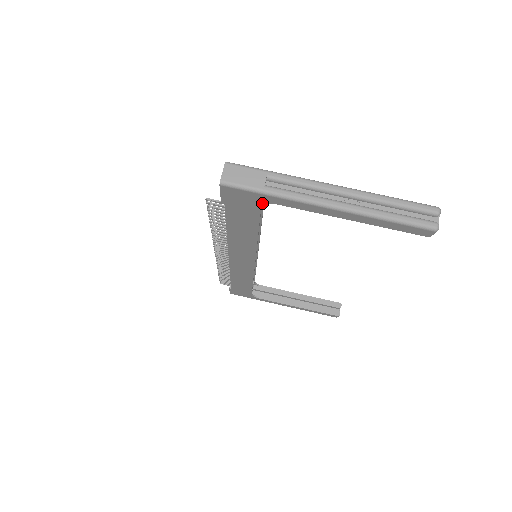
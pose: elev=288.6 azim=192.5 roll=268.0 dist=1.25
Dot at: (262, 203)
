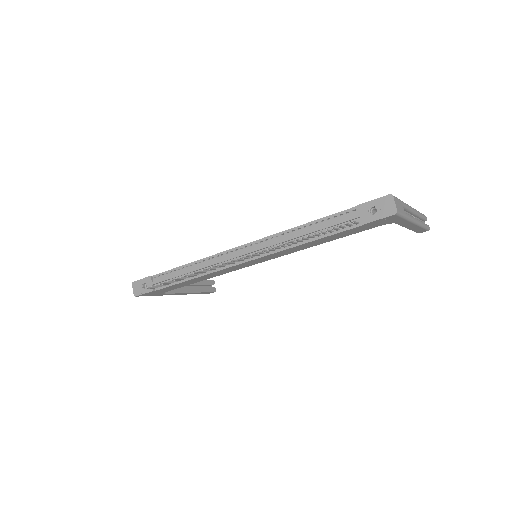
Dot at: (389, 223)
